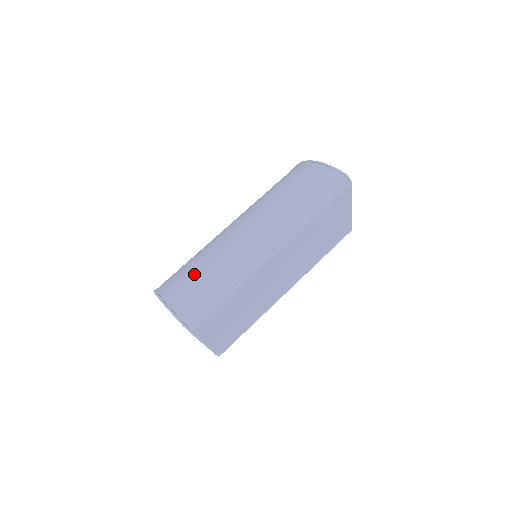
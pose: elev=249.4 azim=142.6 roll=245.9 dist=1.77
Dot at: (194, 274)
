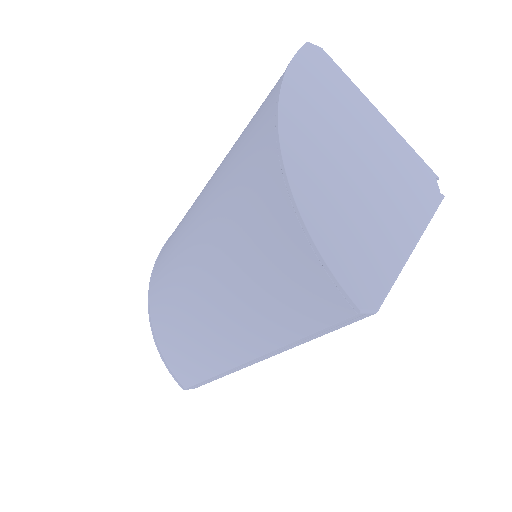
Dot at: (170, 331)
